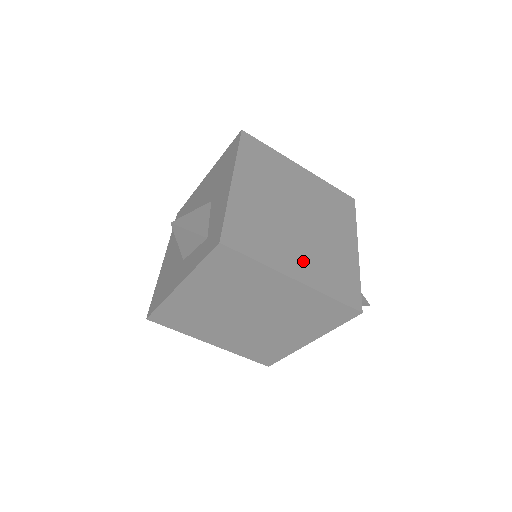
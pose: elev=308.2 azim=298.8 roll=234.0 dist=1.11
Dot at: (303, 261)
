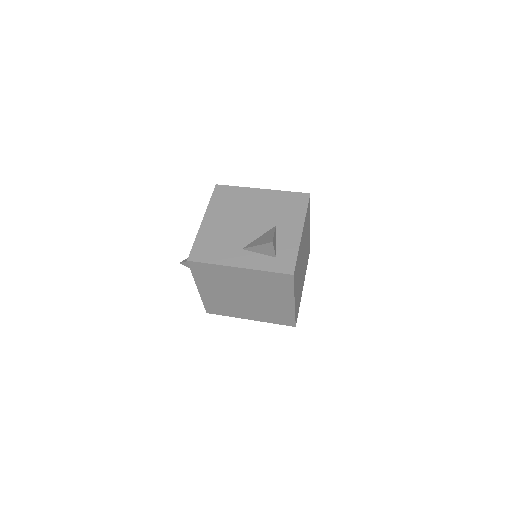
Dot at: occluded
